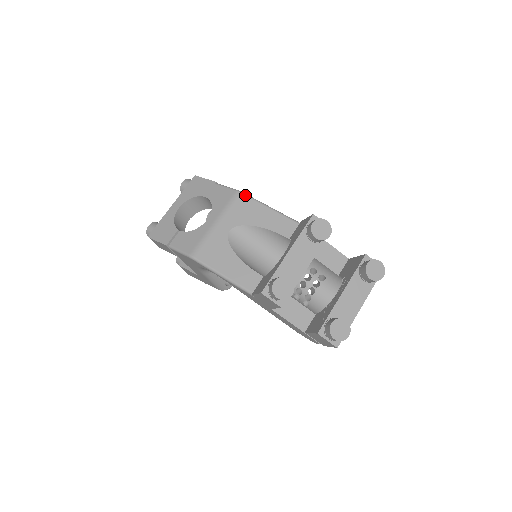
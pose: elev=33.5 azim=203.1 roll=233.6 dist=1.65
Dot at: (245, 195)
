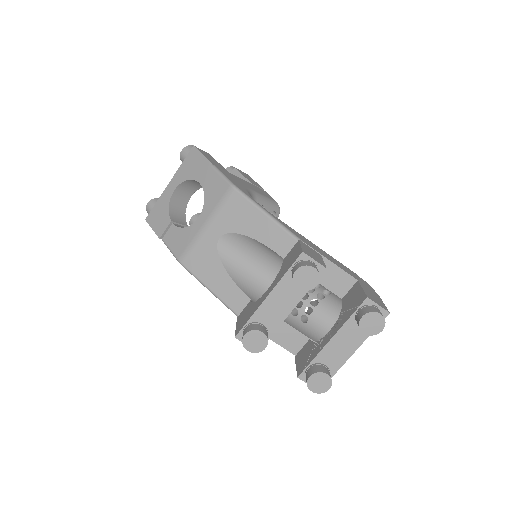
Dot at: (239, 193)
